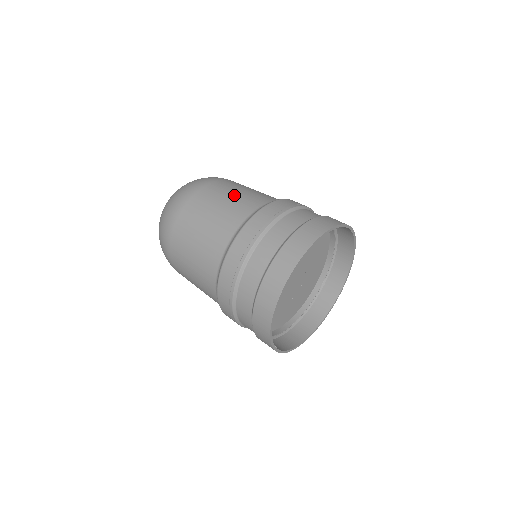
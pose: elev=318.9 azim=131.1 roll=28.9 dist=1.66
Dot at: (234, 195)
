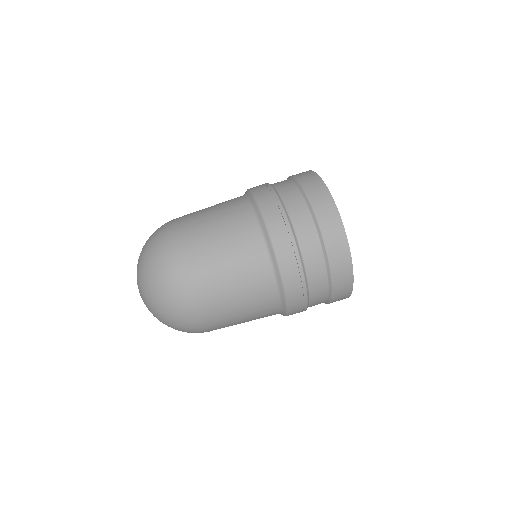
Dot at: (218, 226)
